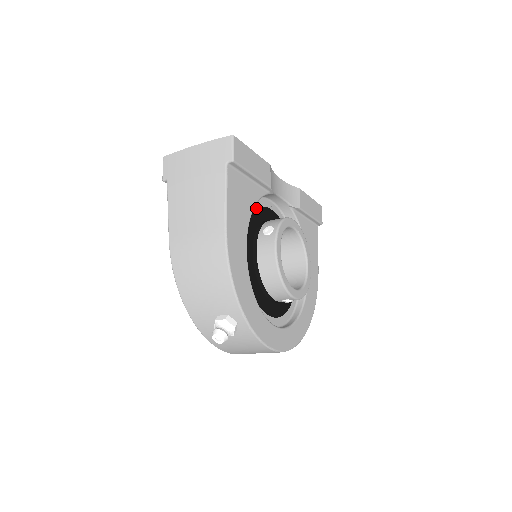
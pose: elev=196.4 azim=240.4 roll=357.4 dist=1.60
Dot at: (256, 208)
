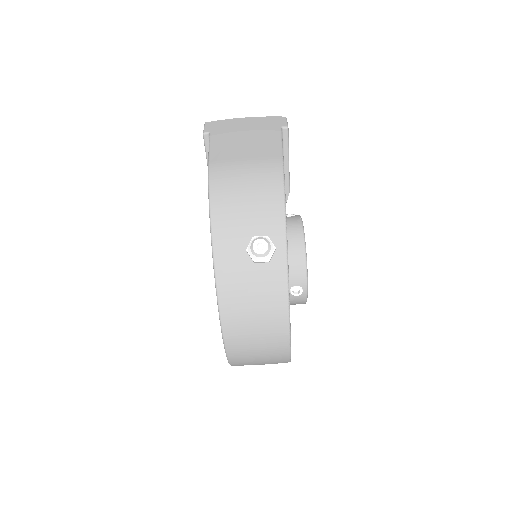
Dot at: occluded
